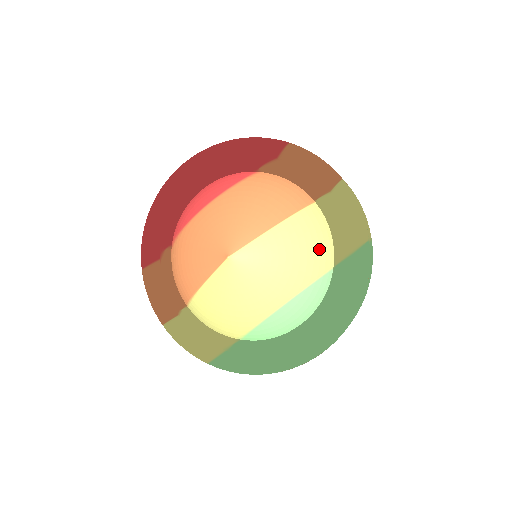
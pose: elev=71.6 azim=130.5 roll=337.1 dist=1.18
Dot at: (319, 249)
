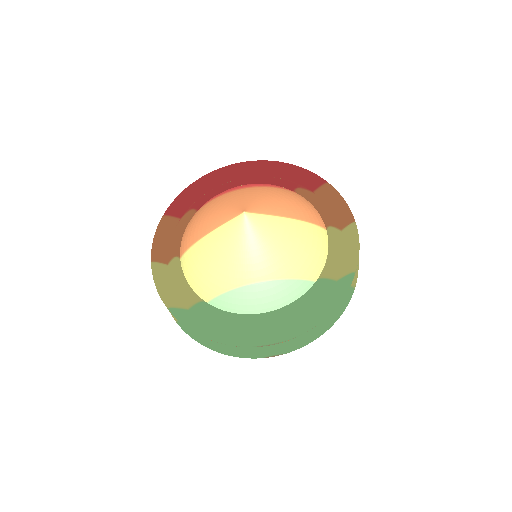
Dot at: (313, 257)
